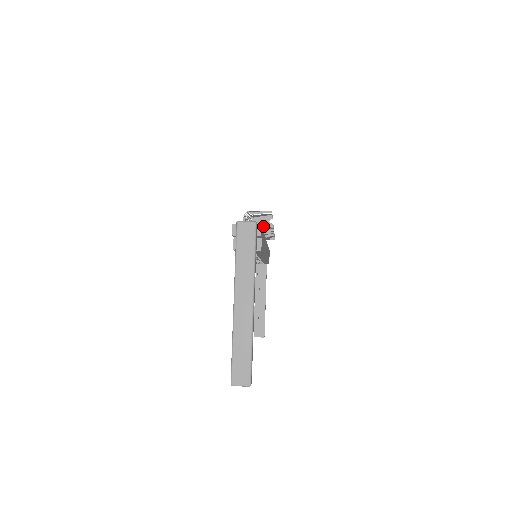
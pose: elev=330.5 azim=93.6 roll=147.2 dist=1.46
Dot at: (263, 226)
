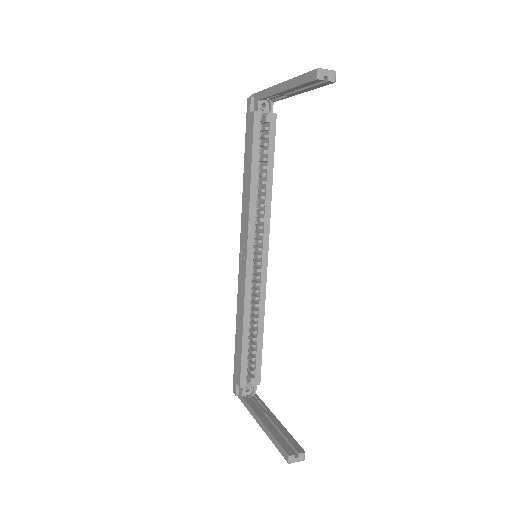
Dot at: occluded
